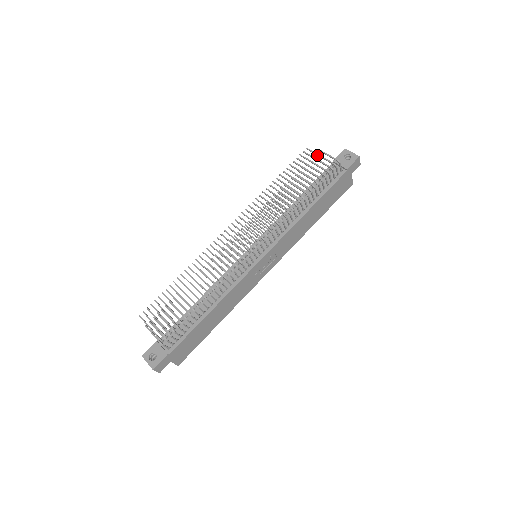
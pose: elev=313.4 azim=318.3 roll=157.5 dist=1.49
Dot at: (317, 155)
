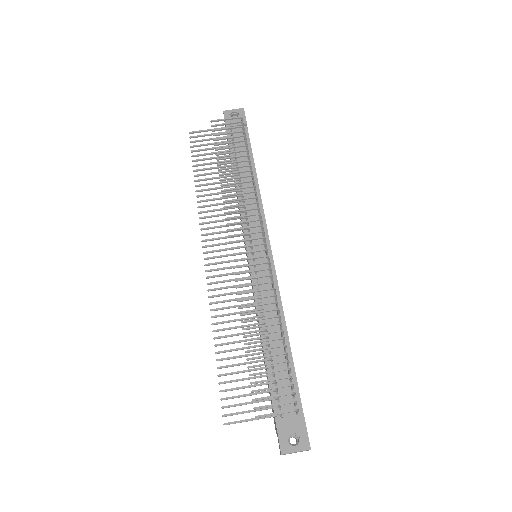
Dot at: (214, 126)
